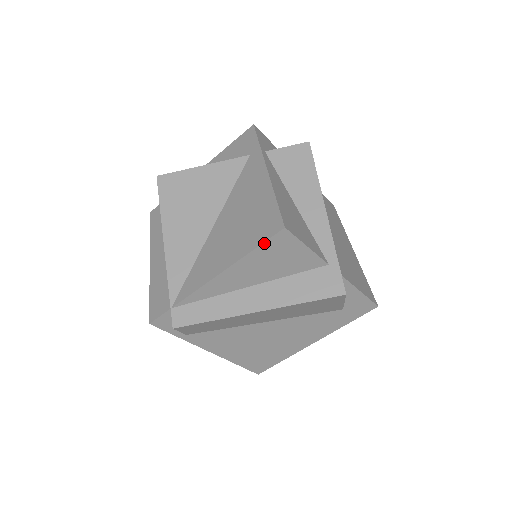
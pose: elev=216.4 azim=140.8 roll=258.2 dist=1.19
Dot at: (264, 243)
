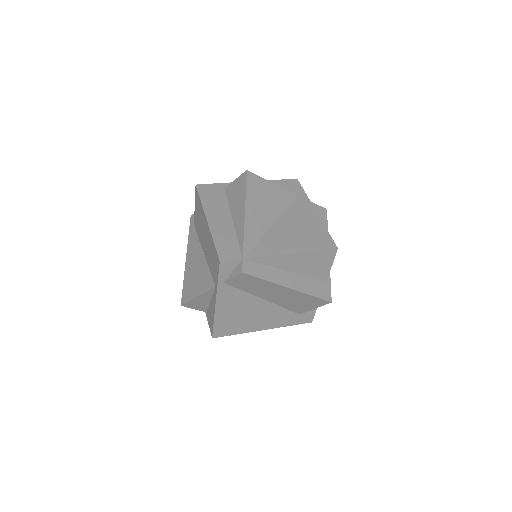
Dot at: (323, 250)
